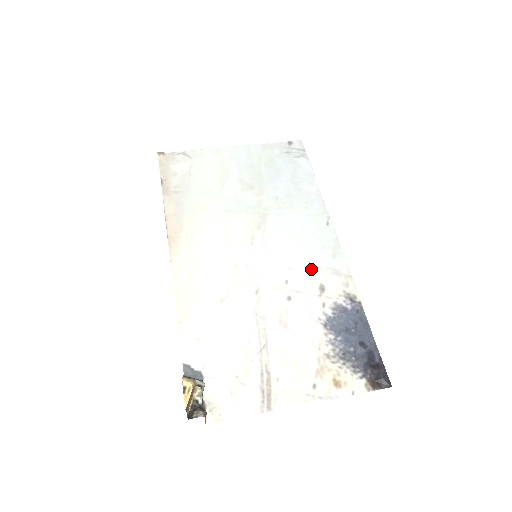
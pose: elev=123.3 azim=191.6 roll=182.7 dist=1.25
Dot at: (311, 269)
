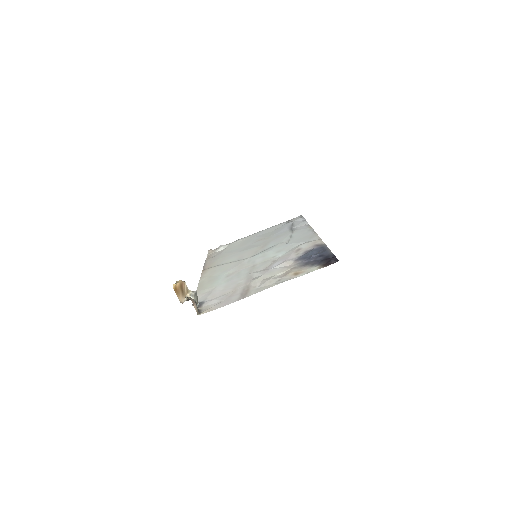
Dot at: (293, 248)
